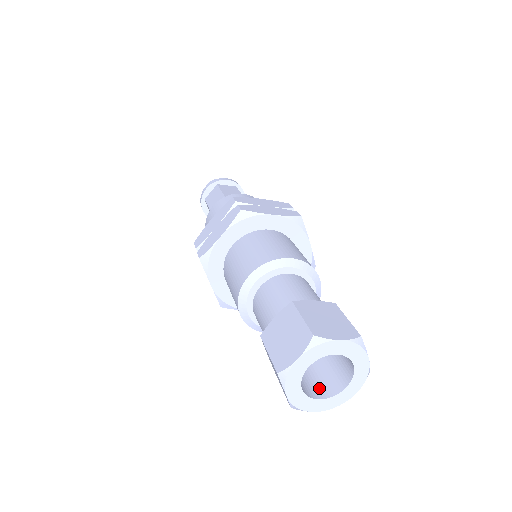
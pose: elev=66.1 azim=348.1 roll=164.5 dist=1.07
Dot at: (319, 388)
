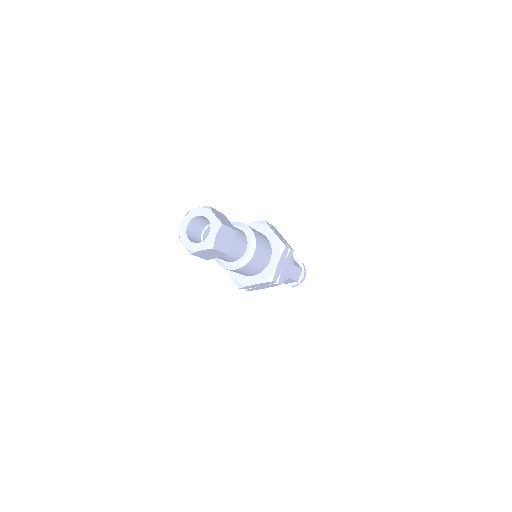
Dot at: occluded
